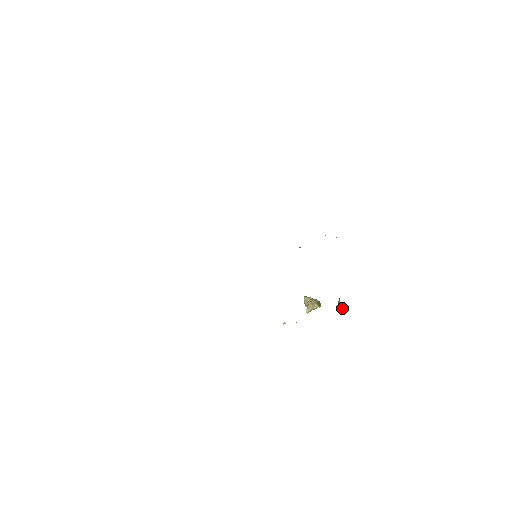
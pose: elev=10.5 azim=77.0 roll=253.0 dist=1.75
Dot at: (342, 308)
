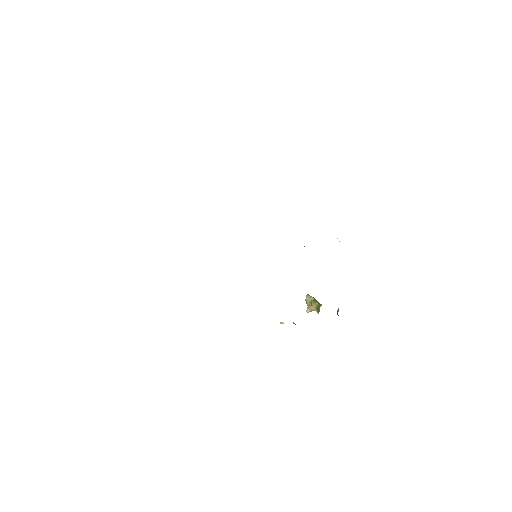
Dot at: occluded
